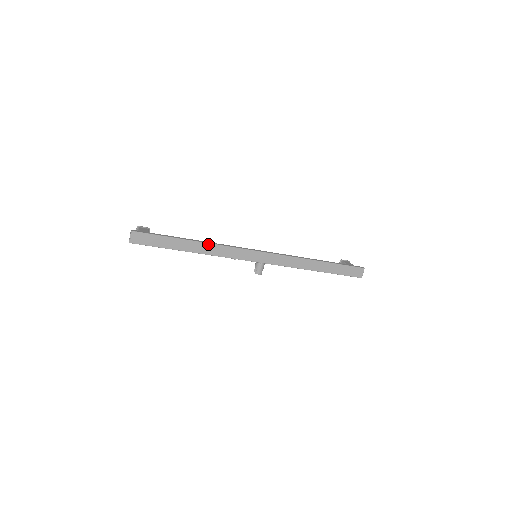
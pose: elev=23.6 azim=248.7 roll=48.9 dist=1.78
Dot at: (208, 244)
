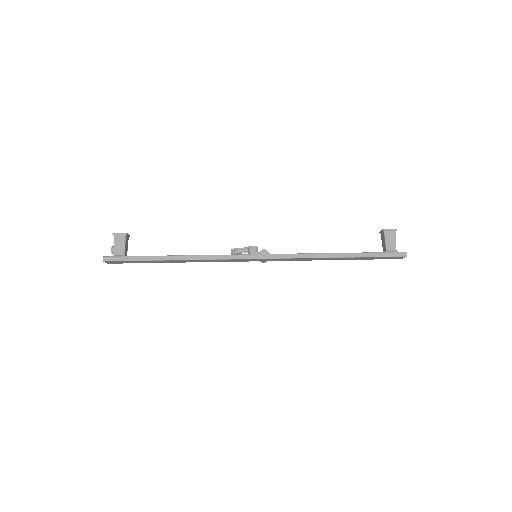
Dot at: (193, 260)
